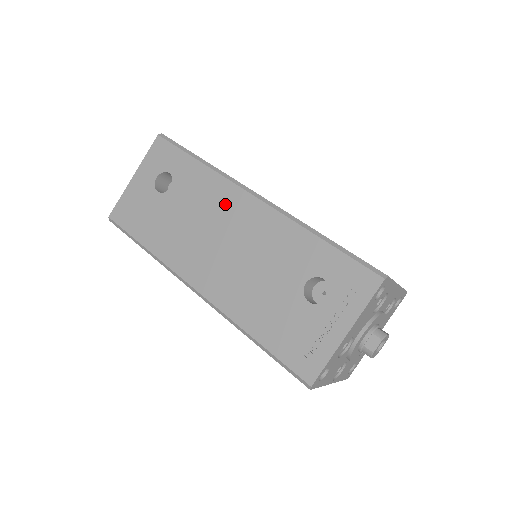
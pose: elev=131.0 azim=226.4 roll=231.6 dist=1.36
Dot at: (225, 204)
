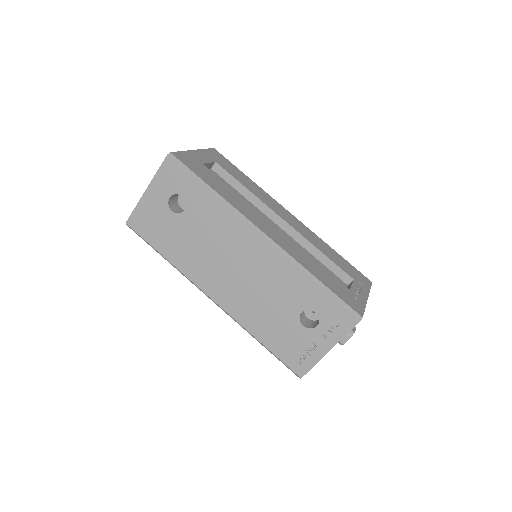
Dot at: (236, 237)
